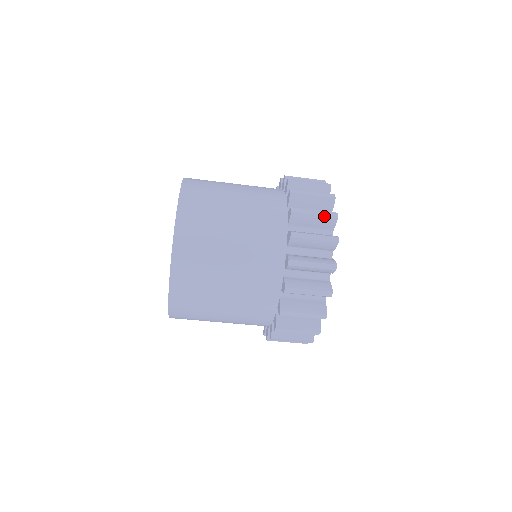
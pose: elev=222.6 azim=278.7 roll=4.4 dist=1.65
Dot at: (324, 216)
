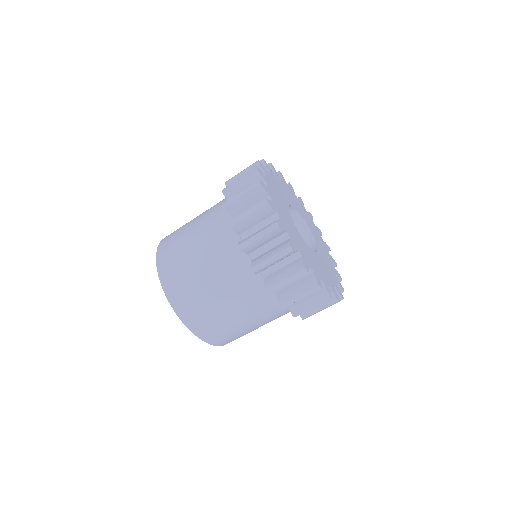
Dot at: occluded
